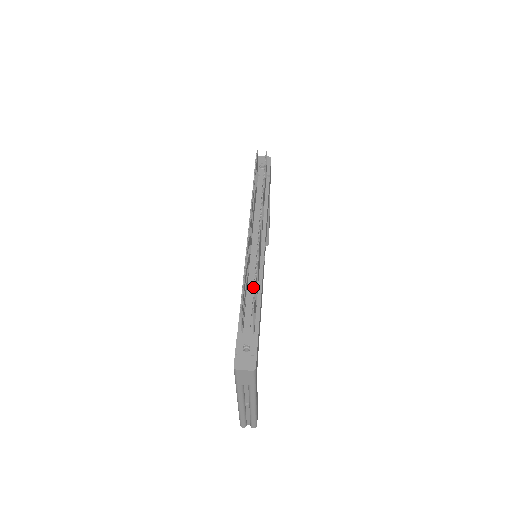
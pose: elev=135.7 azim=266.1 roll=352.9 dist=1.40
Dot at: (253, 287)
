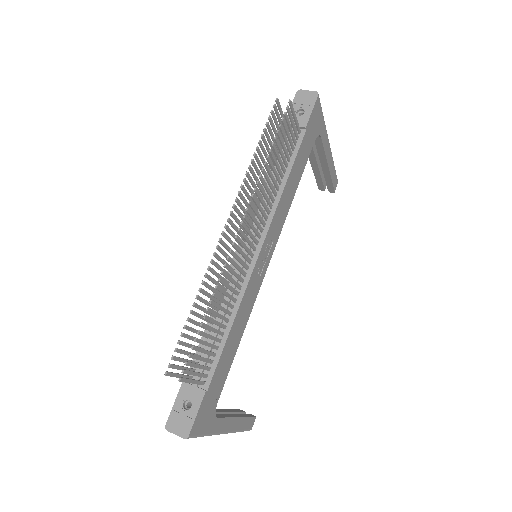
Dot at: occluded
